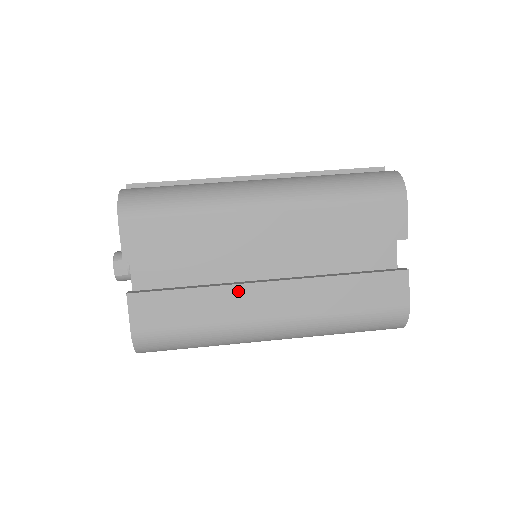
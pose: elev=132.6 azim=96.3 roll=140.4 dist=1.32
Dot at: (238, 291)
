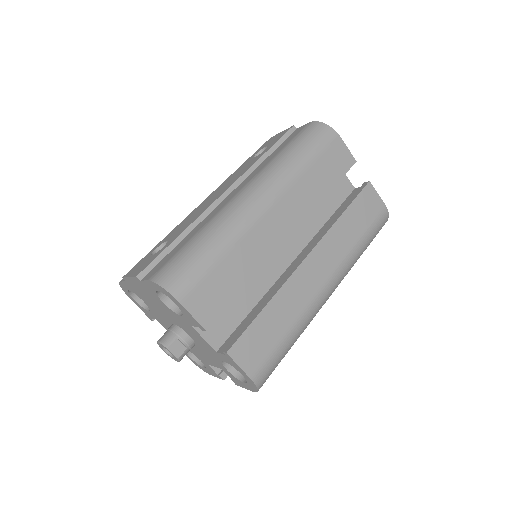
Dot at: (293, 282)
